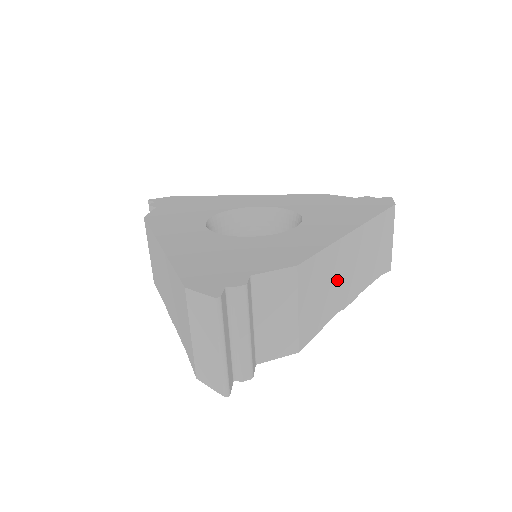
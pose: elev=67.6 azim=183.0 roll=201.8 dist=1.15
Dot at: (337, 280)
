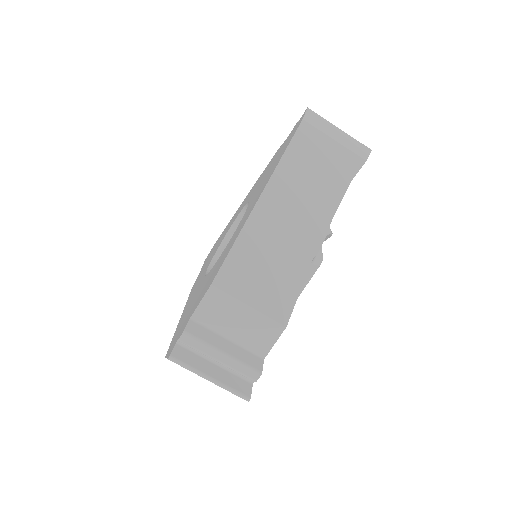
Dot at: (280, 245)
